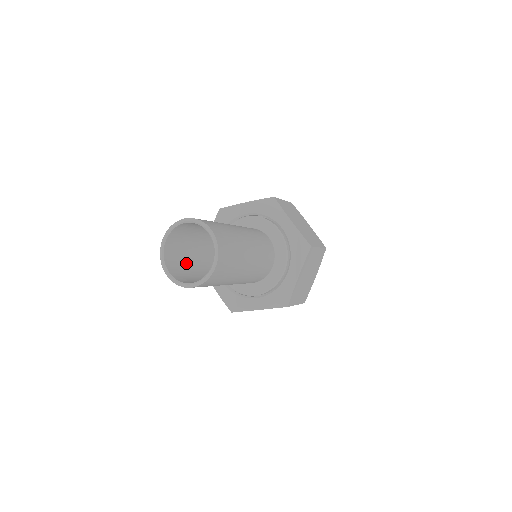
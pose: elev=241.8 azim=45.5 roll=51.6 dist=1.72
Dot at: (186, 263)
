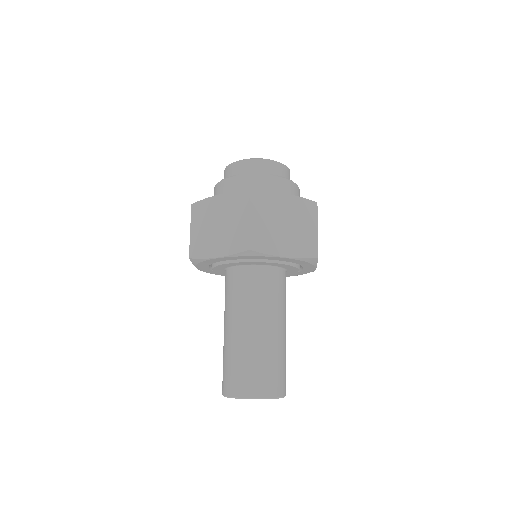
Dot at: occluded
